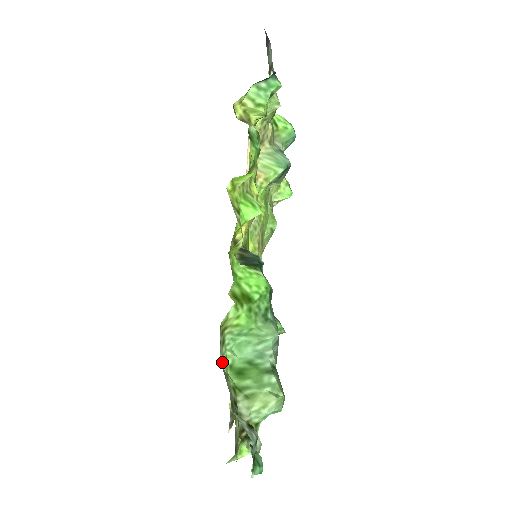
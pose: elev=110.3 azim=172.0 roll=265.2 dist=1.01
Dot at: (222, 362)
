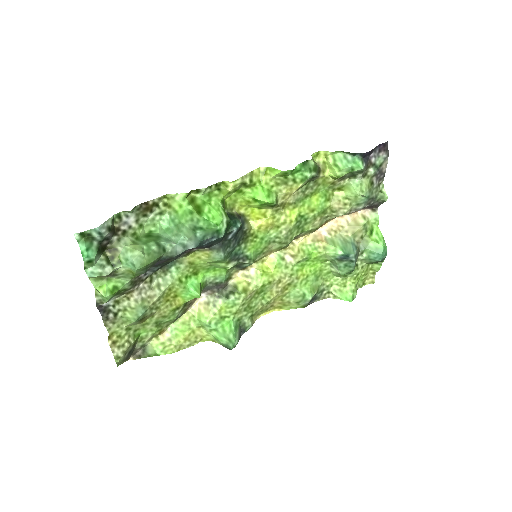
Dot at: (149, 221)
